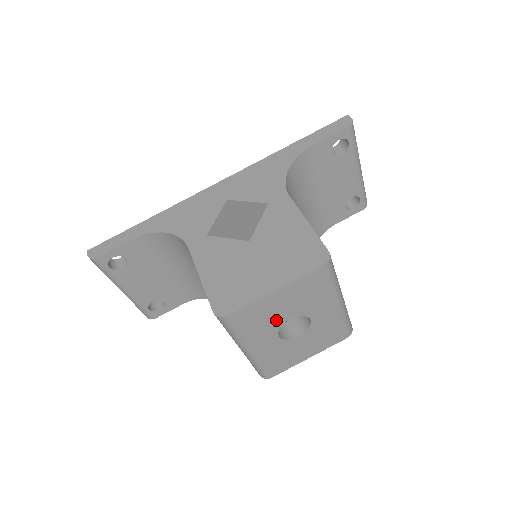
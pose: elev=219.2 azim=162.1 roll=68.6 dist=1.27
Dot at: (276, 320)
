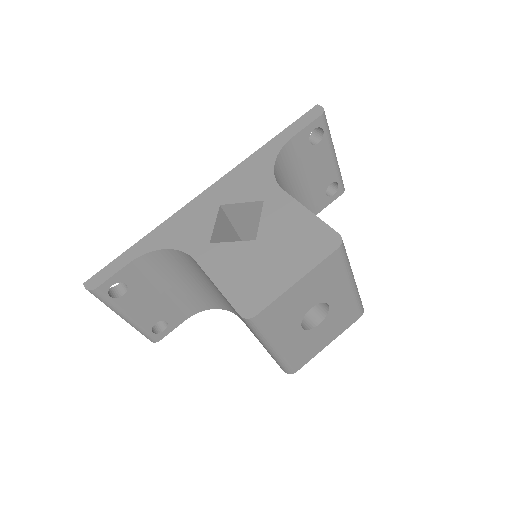
Dot at: (299, 312)
